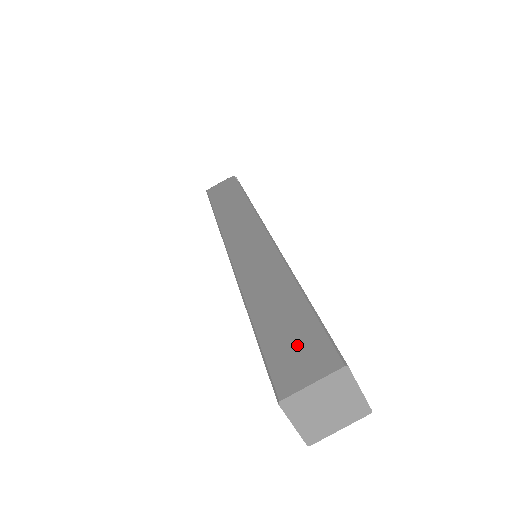
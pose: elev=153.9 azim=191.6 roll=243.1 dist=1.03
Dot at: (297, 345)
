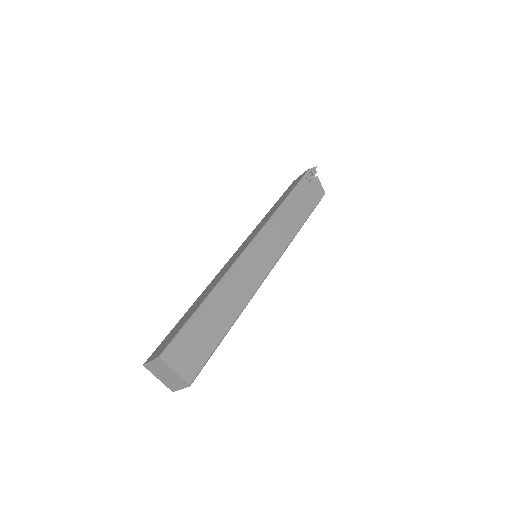
Dot at: (170, 337)
